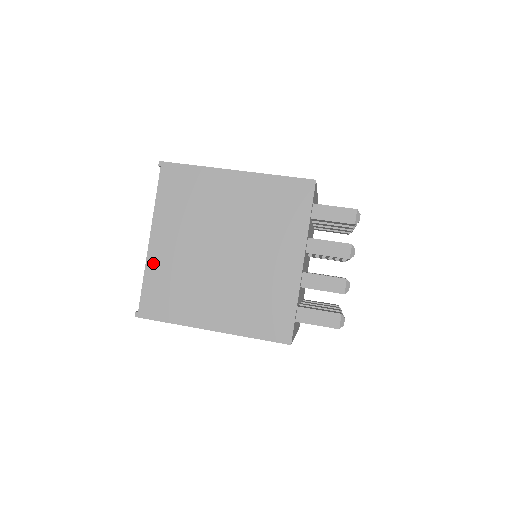
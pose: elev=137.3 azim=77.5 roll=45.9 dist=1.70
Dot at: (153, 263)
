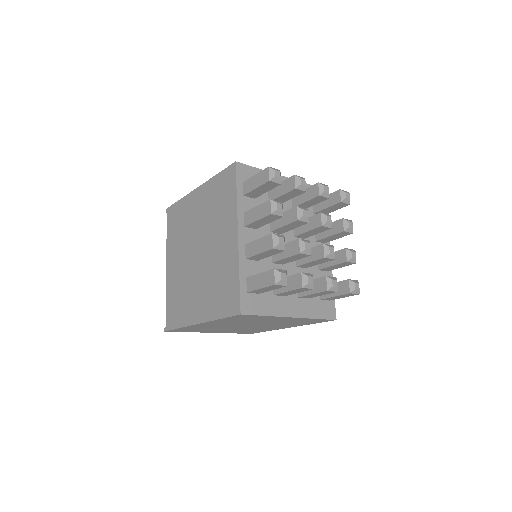
Dot at: (169, 284)
